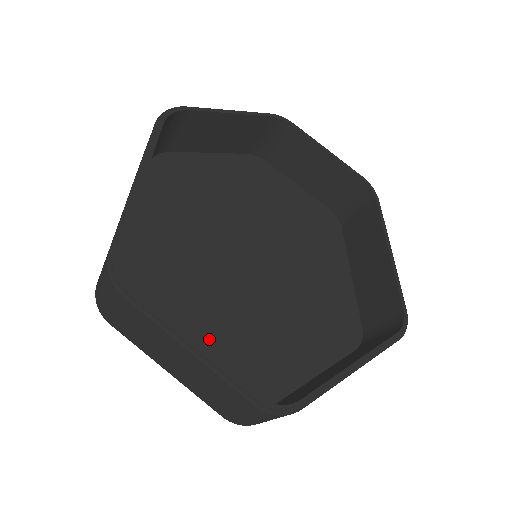
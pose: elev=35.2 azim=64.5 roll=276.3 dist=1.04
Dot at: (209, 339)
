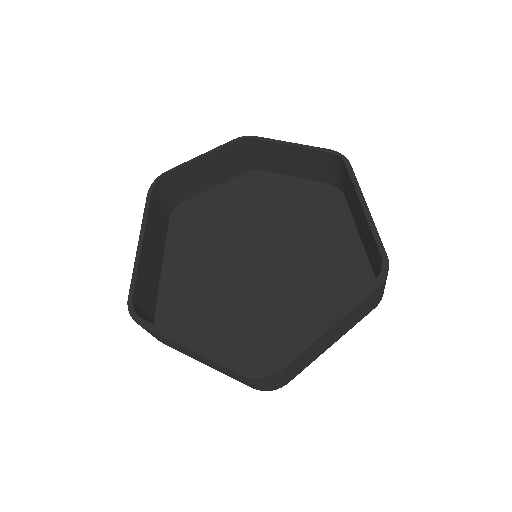
Dot at: (232, 332)
